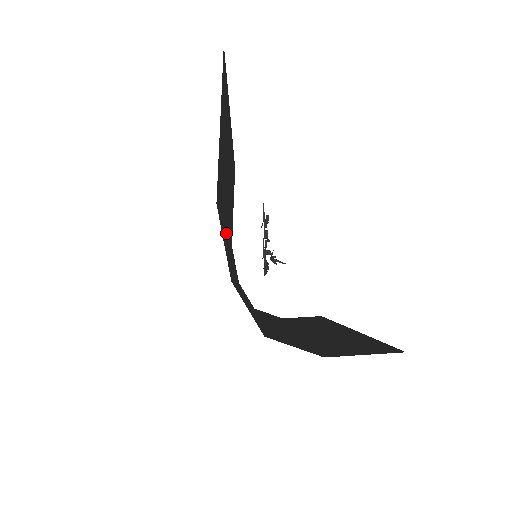
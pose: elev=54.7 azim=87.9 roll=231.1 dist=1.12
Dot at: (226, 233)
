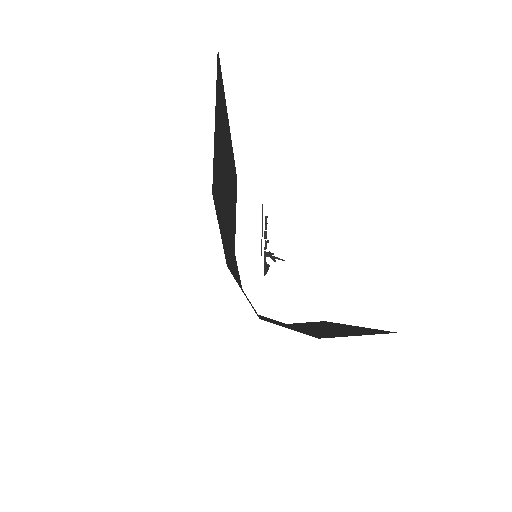
Dot at: (226, 232)
